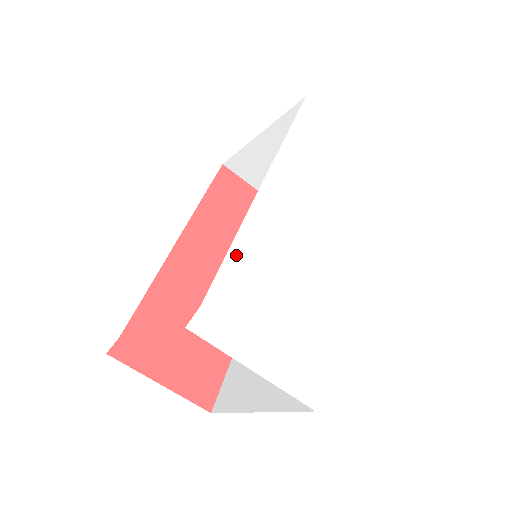
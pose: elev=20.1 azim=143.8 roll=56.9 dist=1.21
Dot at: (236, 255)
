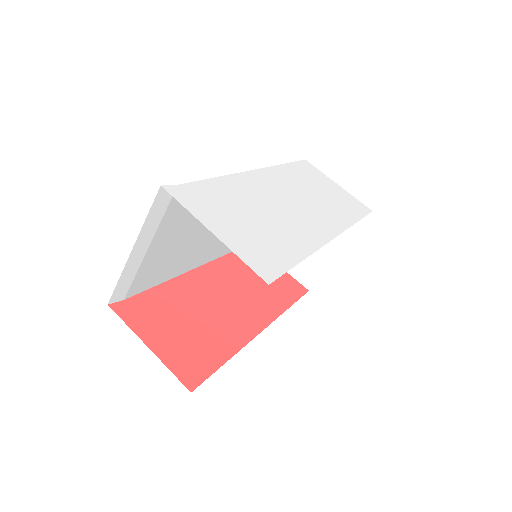
Dot at: (219, 182)
